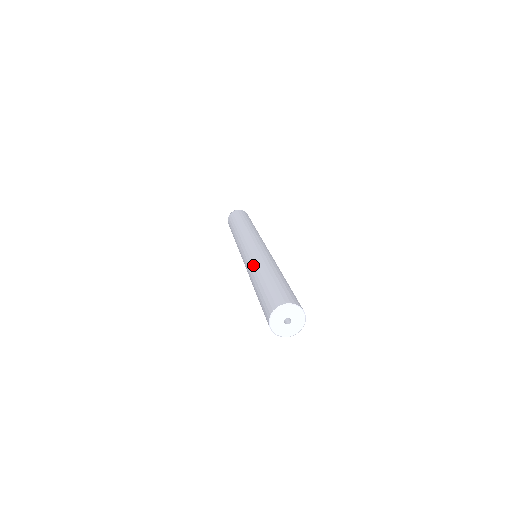
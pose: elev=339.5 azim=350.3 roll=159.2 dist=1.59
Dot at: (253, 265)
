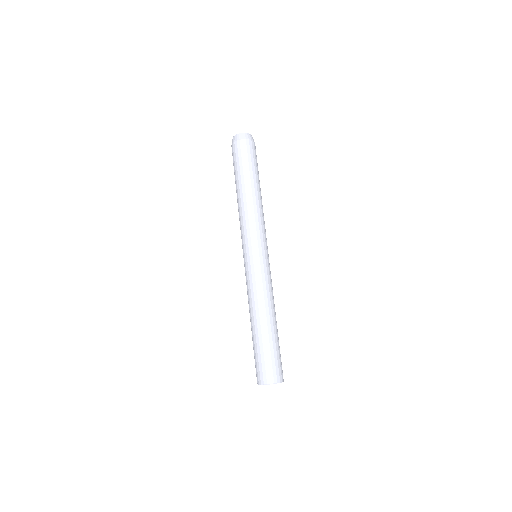
Dot at: (258, 298)
